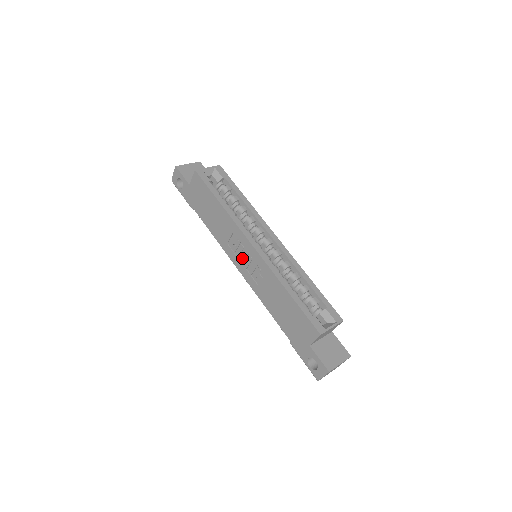
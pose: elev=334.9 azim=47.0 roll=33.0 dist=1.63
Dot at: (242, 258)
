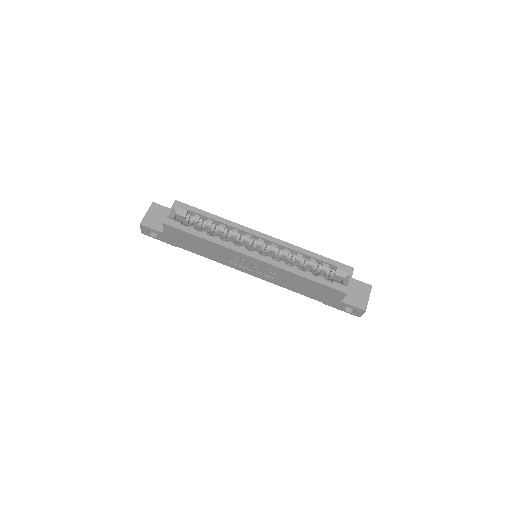
Dot at: (248, 267)
